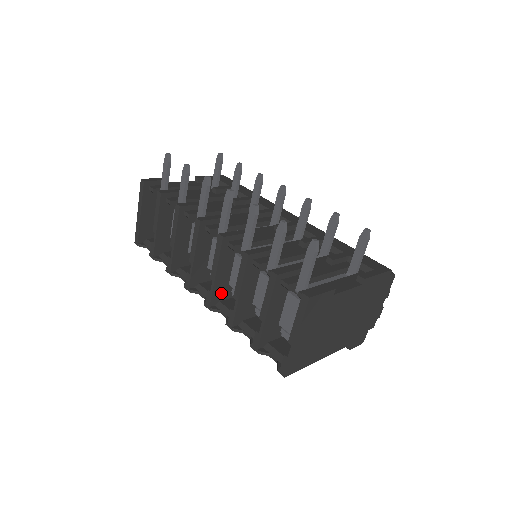
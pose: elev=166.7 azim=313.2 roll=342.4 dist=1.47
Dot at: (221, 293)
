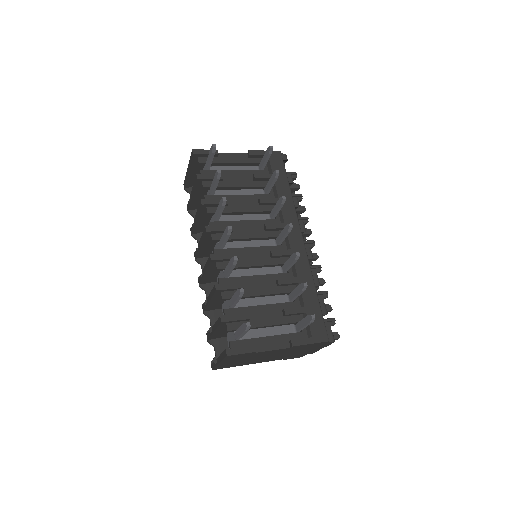
Dot at: (210, 280)
